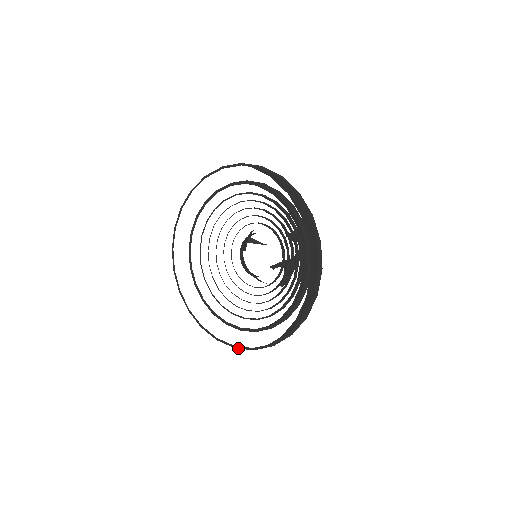
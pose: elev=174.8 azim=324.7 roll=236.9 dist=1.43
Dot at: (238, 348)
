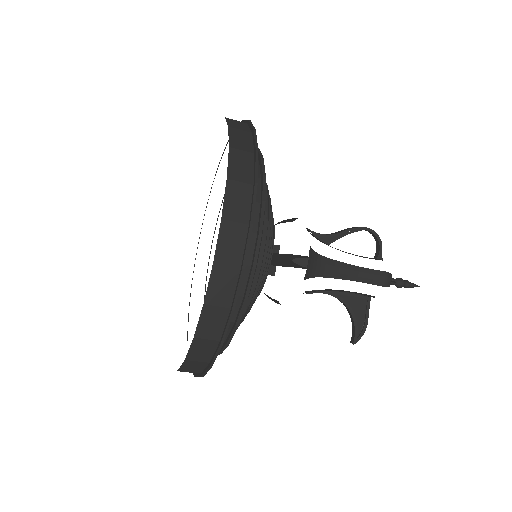
Dot at: (202, 374)
